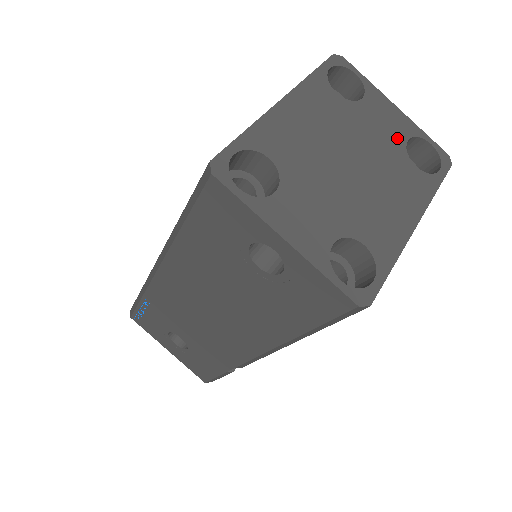
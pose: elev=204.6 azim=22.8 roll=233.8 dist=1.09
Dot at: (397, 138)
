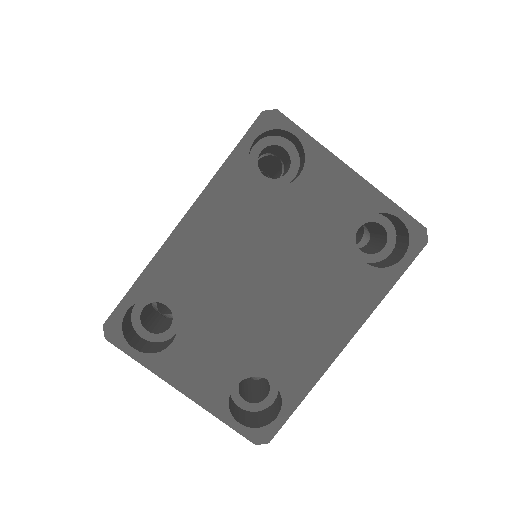
Dot at: (343, 226)
